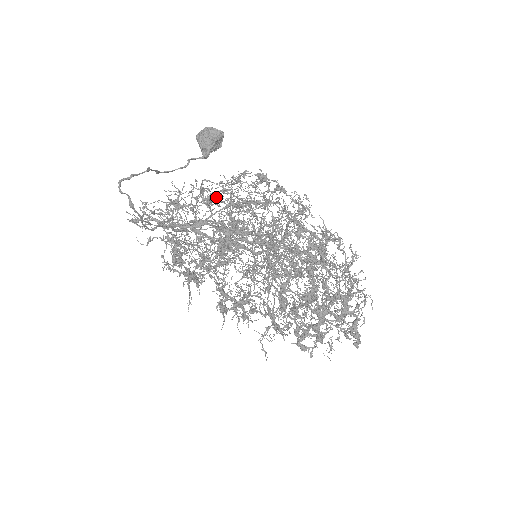
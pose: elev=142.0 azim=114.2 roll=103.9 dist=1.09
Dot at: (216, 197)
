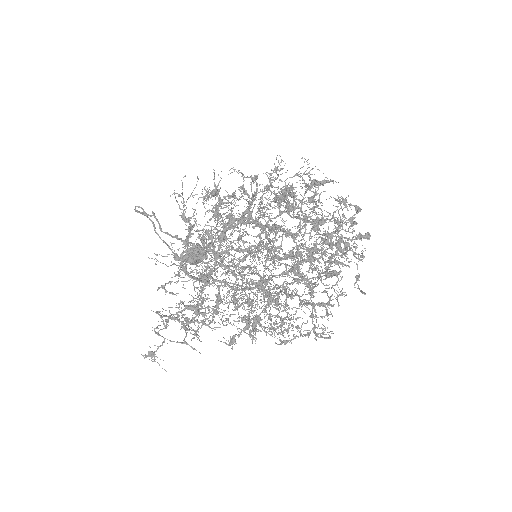
Dot at: occluded
